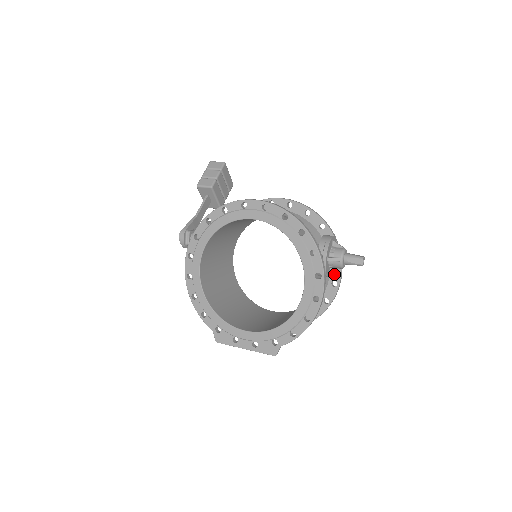
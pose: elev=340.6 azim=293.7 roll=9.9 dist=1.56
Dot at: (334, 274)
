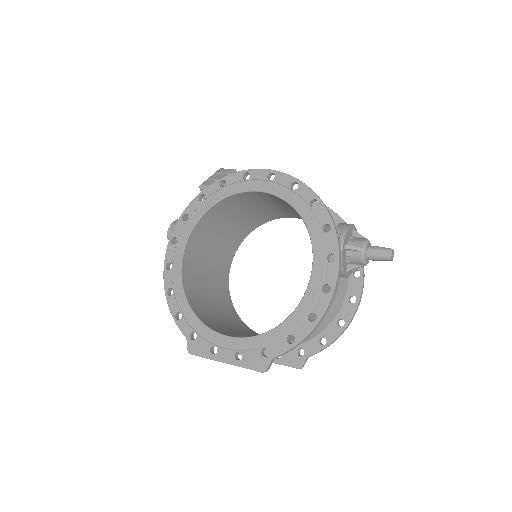
Dot at: (353, 287)
